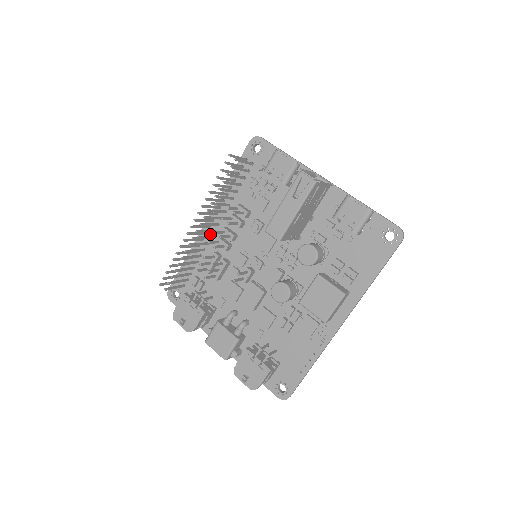
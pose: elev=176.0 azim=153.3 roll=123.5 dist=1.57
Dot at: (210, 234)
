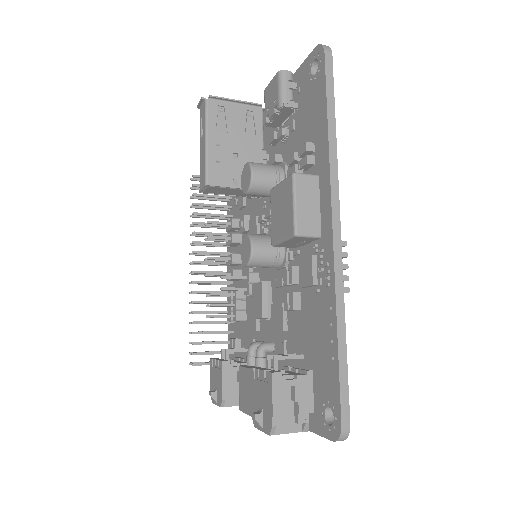
Dot at: occluded
